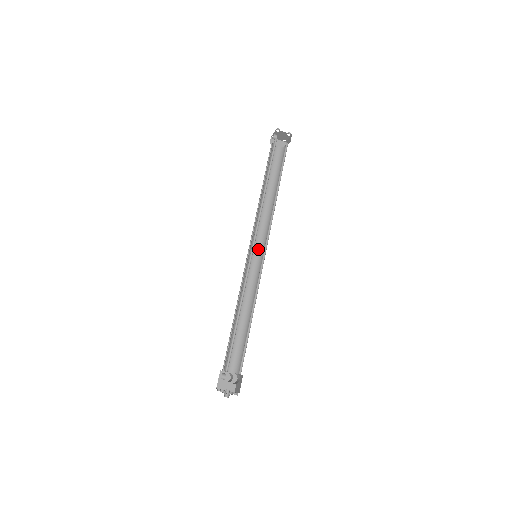
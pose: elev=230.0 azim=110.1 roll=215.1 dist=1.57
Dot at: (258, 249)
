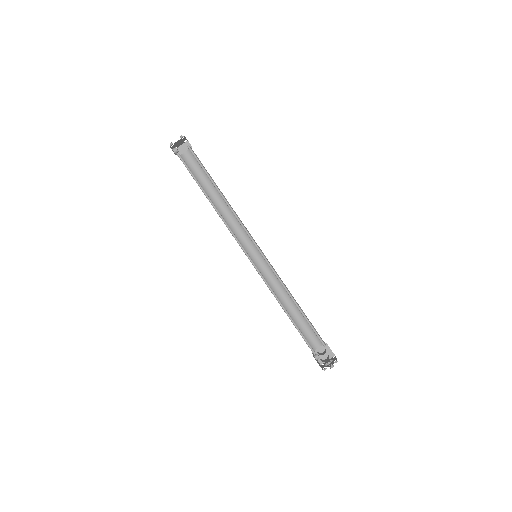
Dot at: (253, 247)
